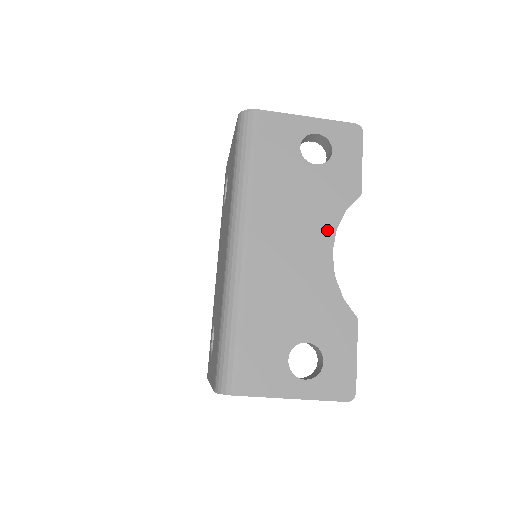
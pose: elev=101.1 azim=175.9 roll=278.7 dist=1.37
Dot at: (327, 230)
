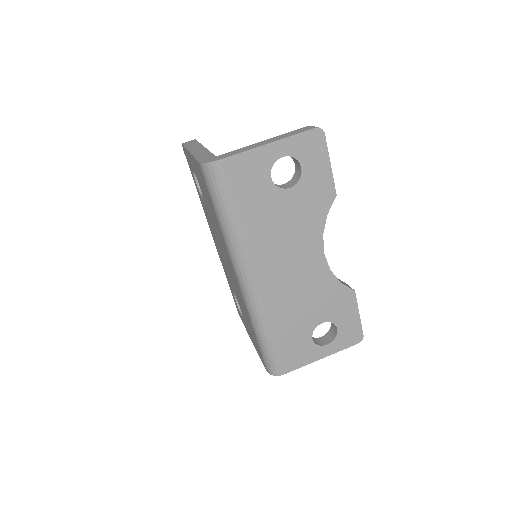
Dot at: (315, 239)
